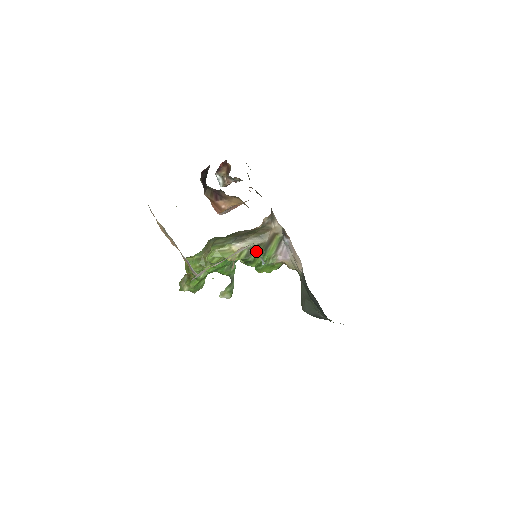
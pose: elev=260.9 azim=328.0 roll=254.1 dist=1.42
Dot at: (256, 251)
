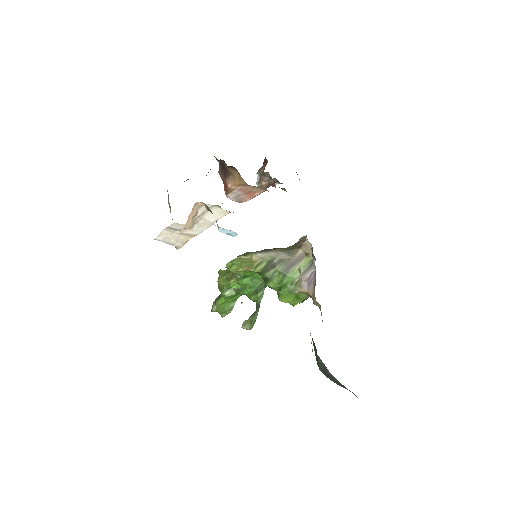
Dot at: (276, 266)
